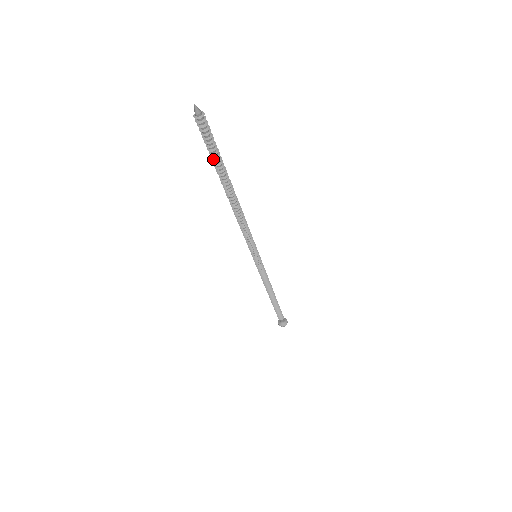
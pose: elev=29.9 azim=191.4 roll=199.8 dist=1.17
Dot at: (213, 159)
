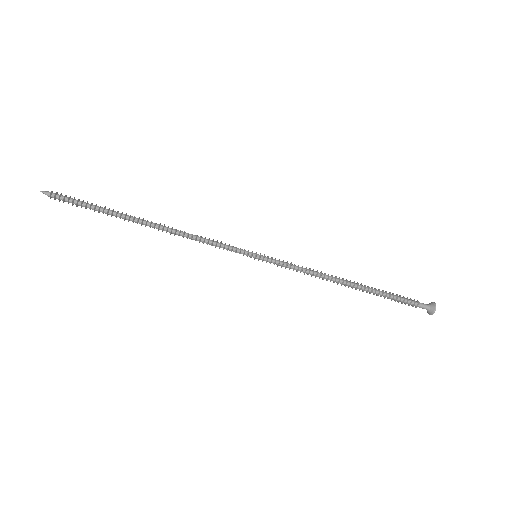
Dot at: (98, 211)
